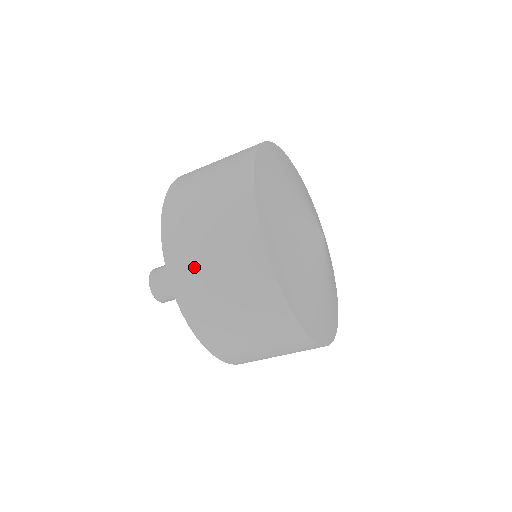
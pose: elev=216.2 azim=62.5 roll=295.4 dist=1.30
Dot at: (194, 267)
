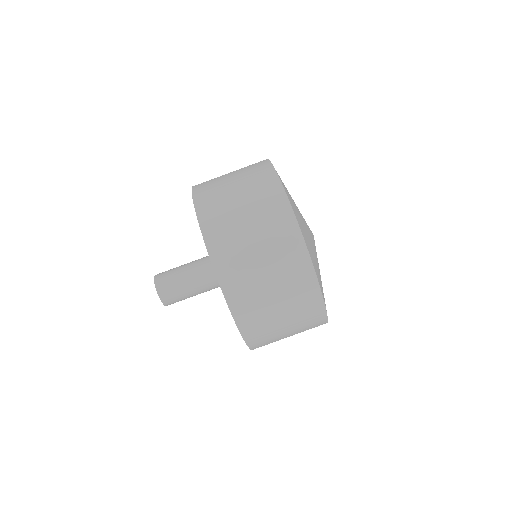
Dot at: (229, 230)
